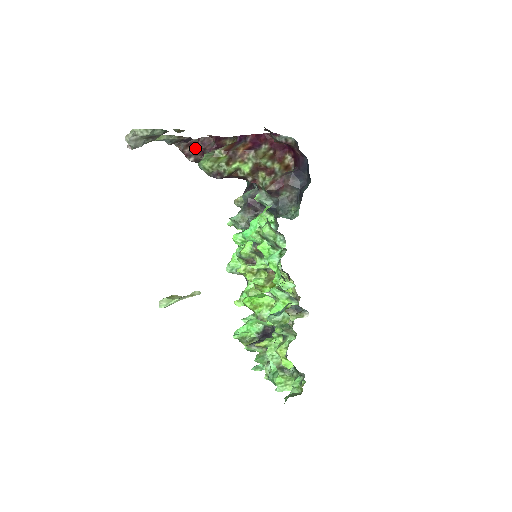
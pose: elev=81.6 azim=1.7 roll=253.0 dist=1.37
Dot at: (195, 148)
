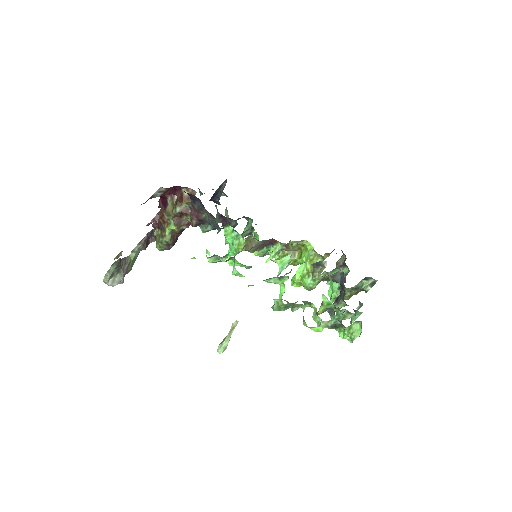
Dot at: occluded
